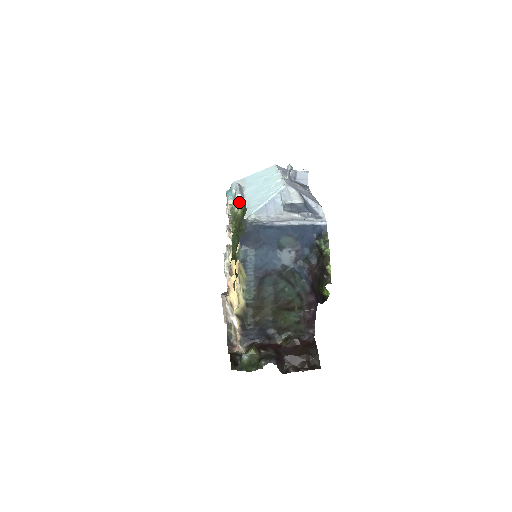
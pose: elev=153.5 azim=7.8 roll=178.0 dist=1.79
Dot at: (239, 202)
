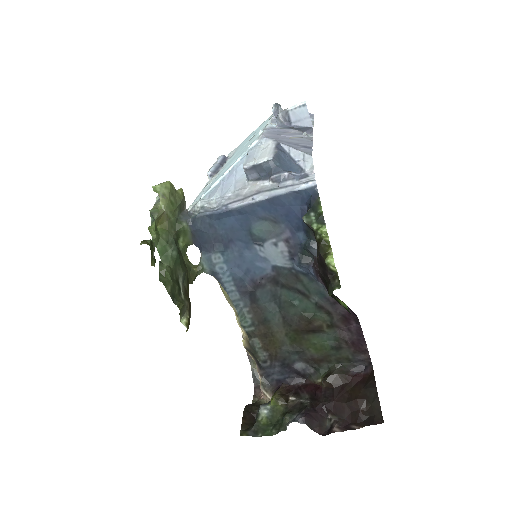
Dot at: (155, 189)
